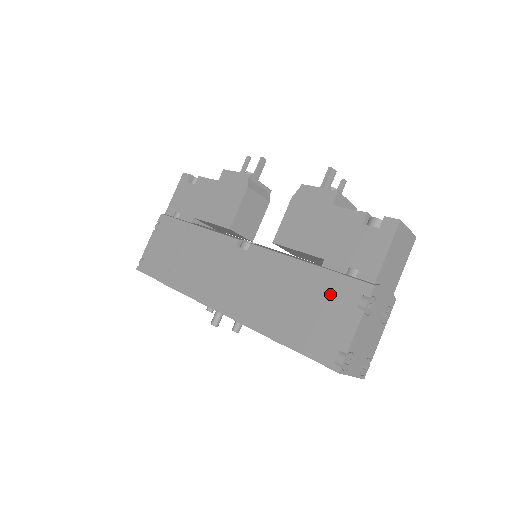
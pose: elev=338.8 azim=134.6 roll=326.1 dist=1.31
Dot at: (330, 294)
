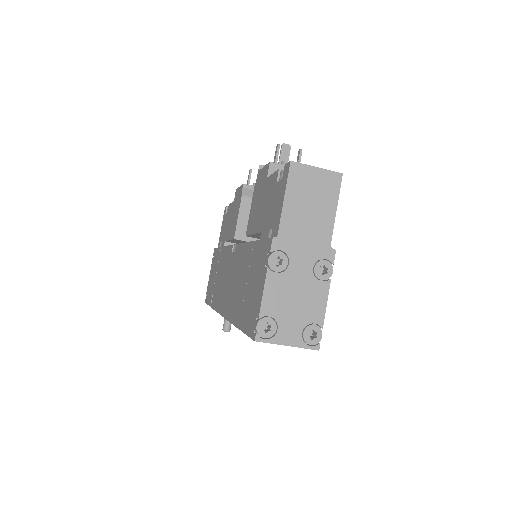
Dot at: (256, 263)
